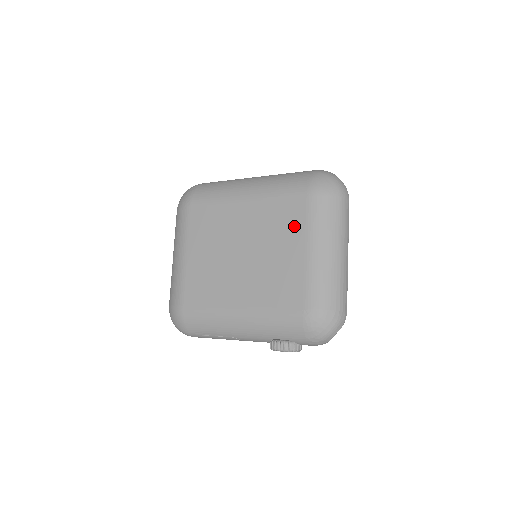
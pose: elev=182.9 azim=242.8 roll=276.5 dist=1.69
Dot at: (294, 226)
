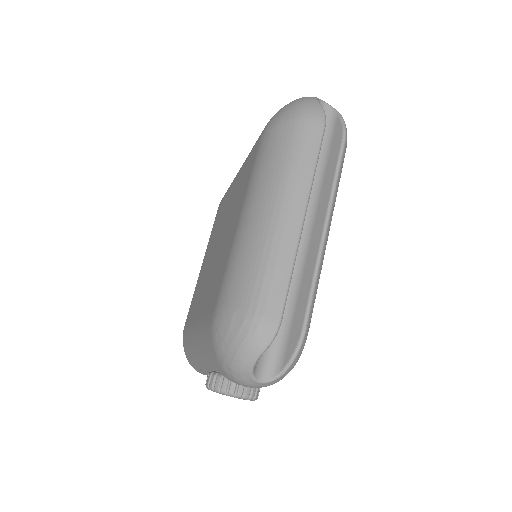
Dot at: (244, 188)
